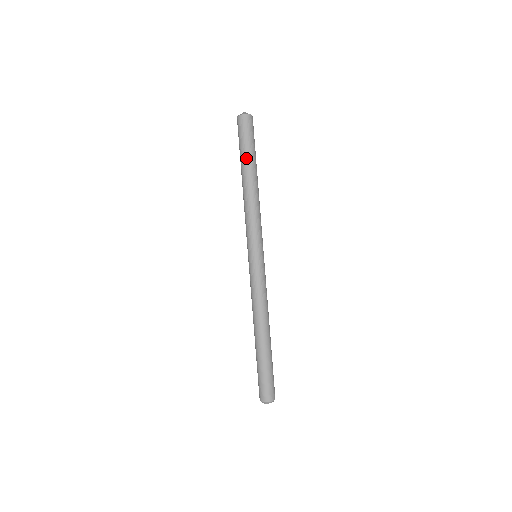
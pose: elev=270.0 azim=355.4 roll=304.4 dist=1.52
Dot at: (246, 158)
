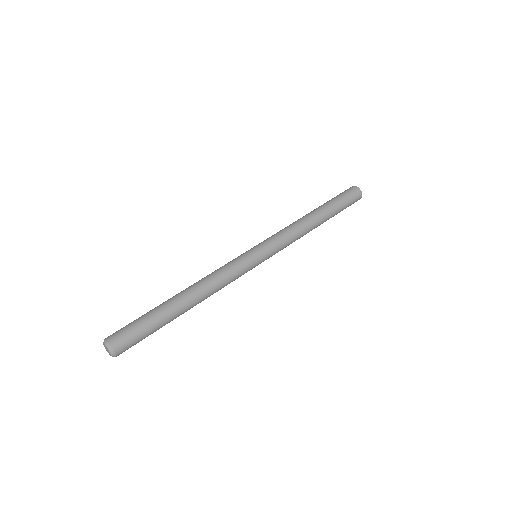
Dot at: (333, 207)
